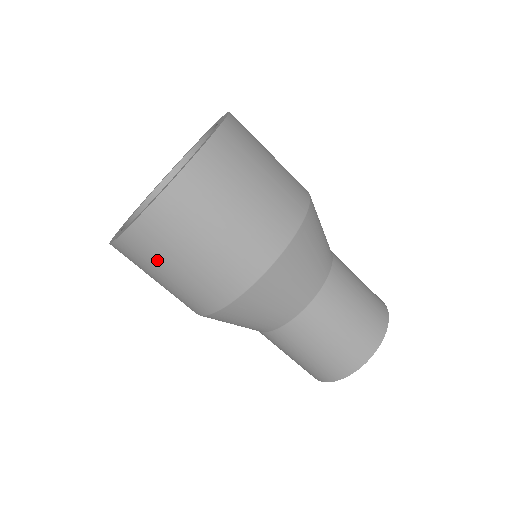
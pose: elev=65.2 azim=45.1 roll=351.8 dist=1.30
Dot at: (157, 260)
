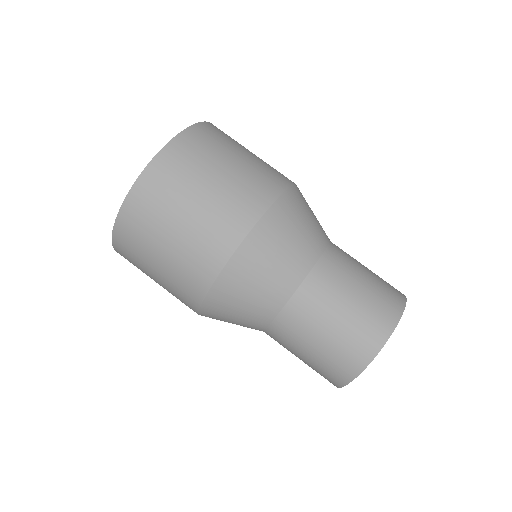
Dot at: (150, 234)
